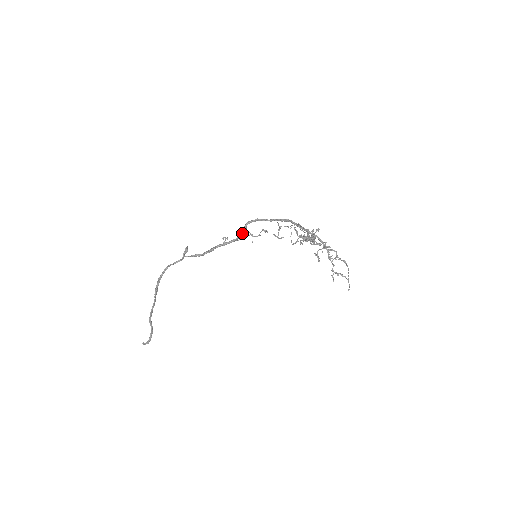
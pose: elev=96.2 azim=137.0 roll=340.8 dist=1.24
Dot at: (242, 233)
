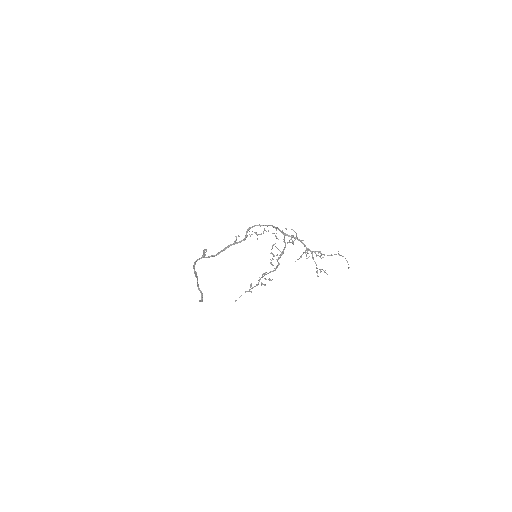
Dot at: (245, 237)
